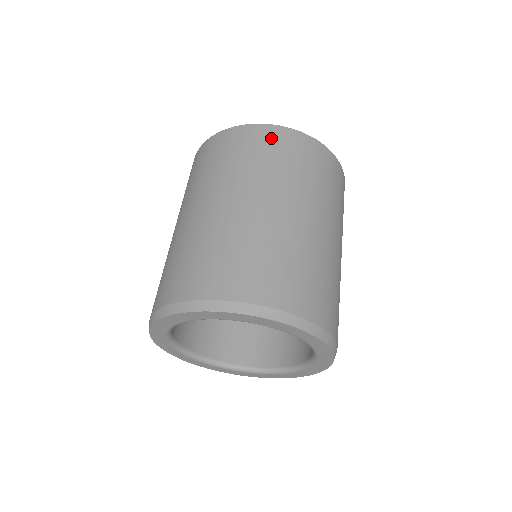
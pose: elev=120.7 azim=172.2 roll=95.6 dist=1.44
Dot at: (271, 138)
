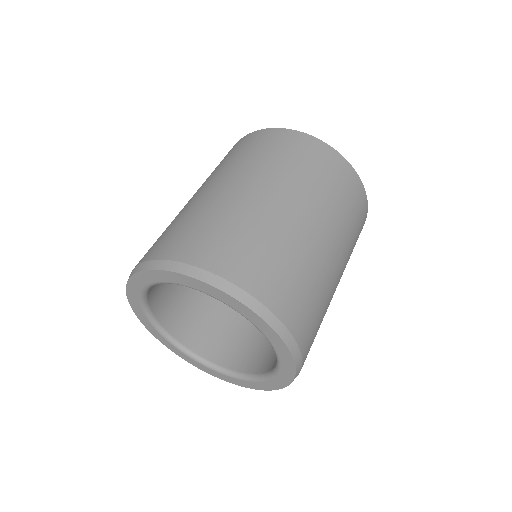
Dot at: (357, 193)
